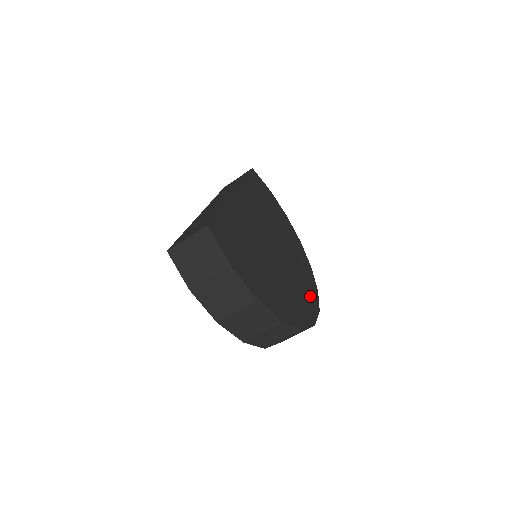
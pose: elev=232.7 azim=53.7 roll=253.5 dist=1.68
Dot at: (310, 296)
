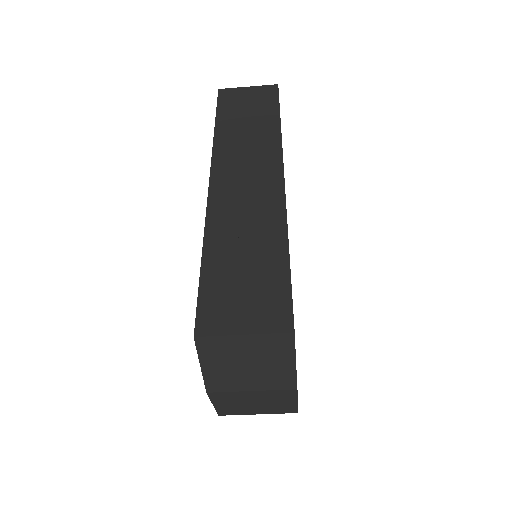
Dot at: occluded
